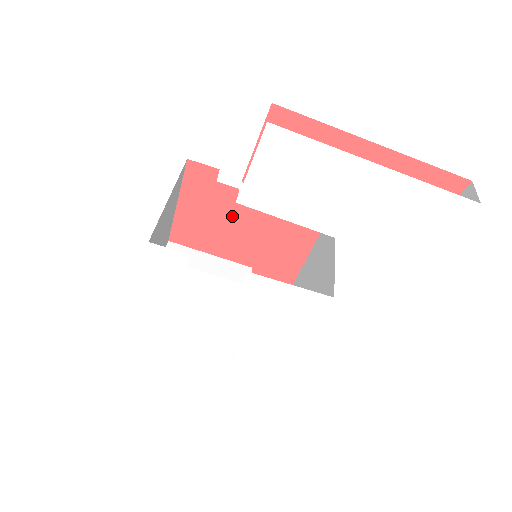
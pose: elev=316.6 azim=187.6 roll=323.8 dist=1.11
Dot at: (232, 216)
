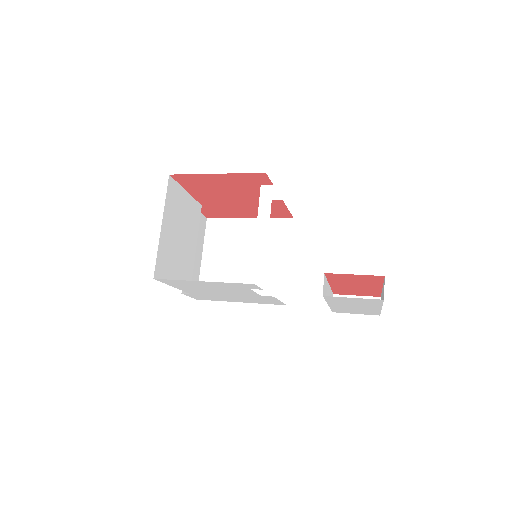
Dot at: (238, 193)
